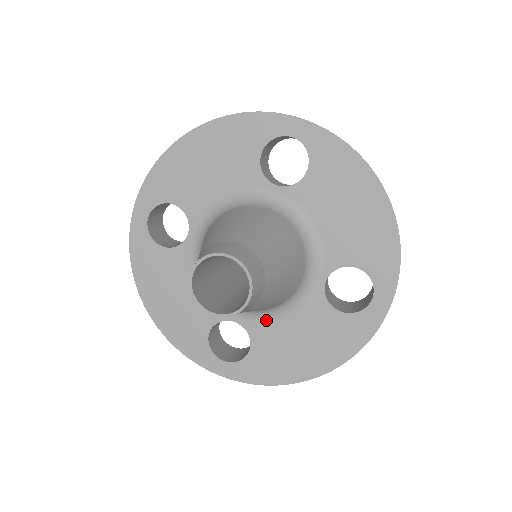
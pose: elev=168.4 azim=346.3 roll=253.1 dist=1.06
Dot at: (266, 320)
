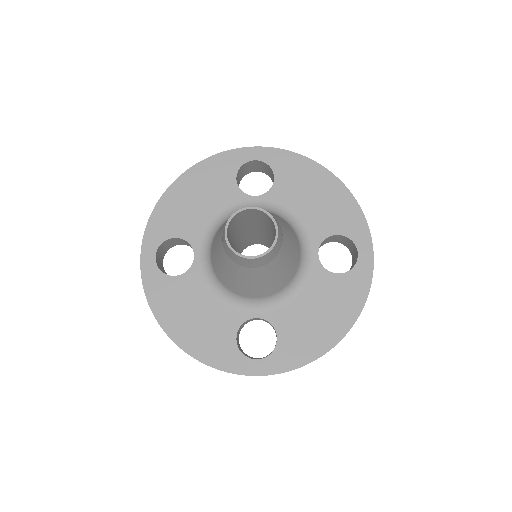
Dot at: (282, 305)
